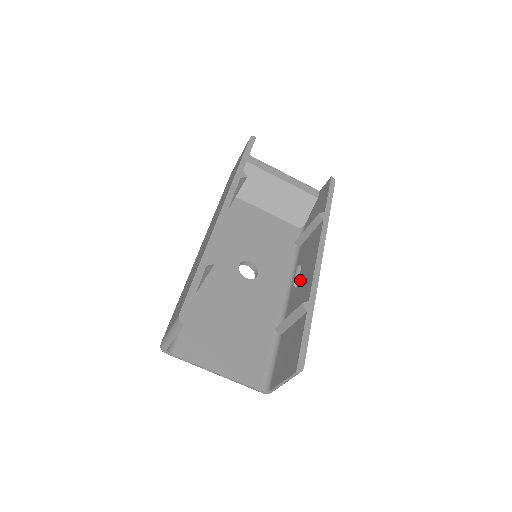
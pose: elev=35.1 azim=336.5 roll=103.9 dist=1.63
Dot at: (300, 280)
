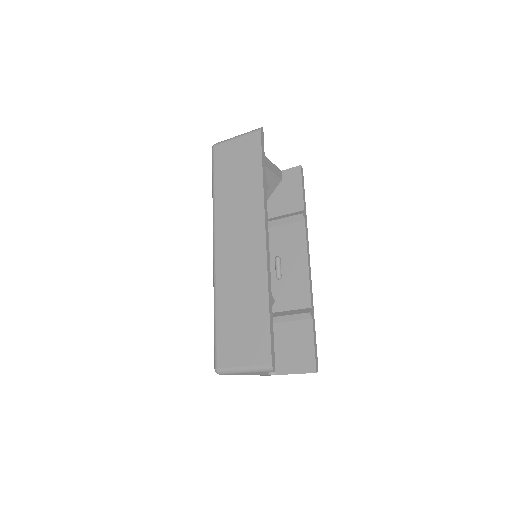
Dot at: (285, 275)
